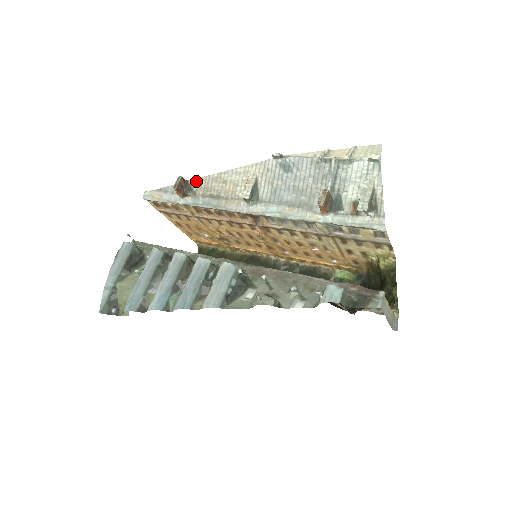
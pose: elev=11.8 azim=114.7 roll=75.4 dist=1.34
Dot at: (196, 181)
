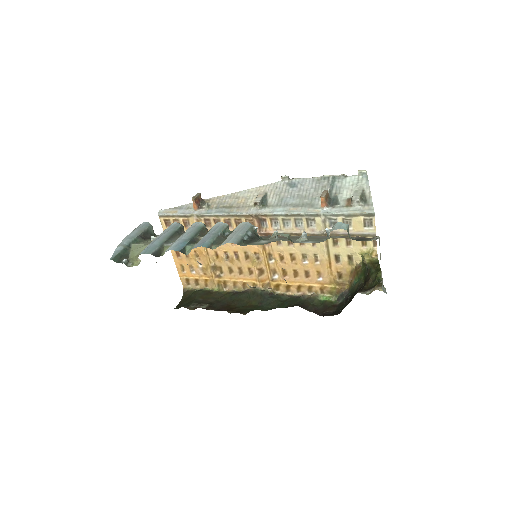
Dot at: (211, 199)
